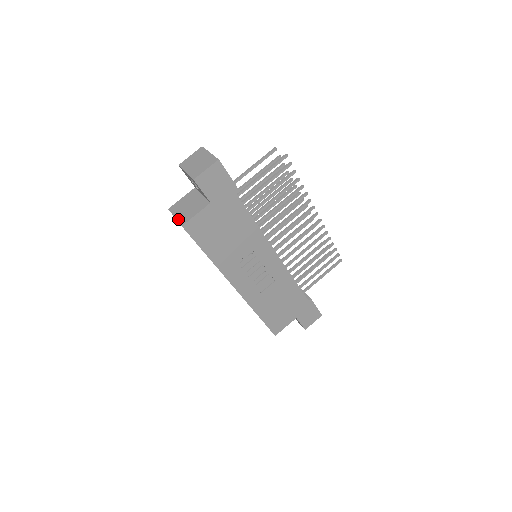
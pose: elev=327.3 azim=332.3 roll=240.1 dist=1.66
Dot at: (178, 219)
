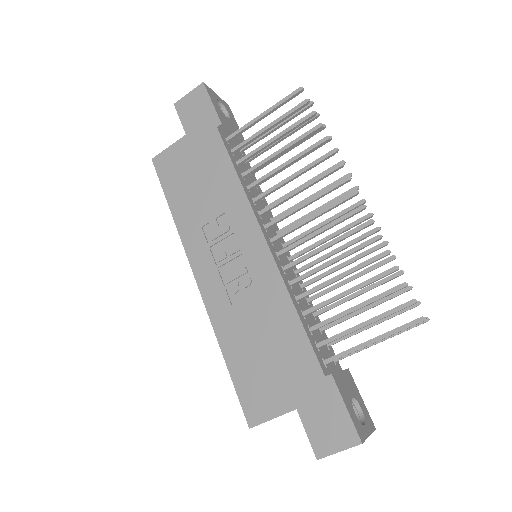
Dot at: occluded
